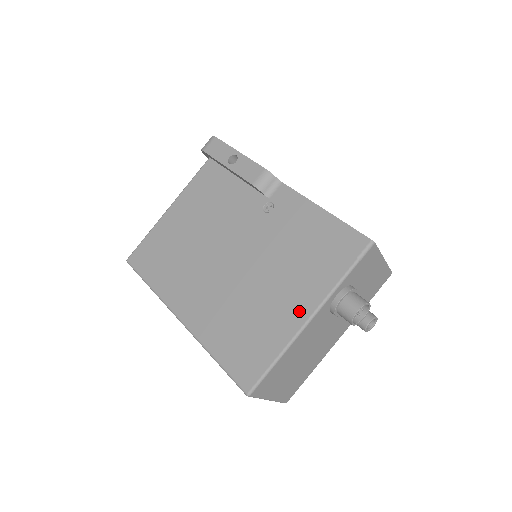
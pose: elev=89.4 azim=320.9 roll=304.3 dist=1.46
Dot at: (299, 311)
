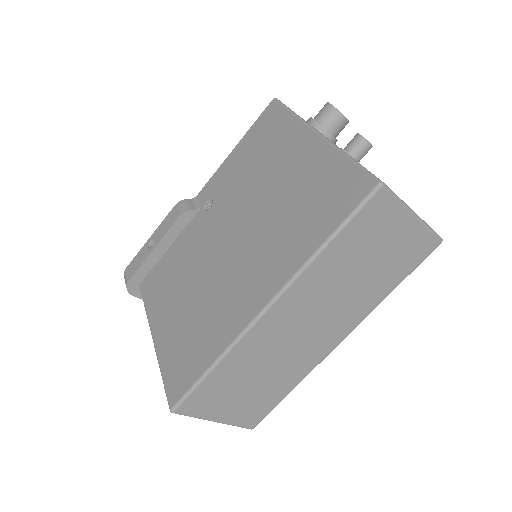
Dot at: (307, 145)
